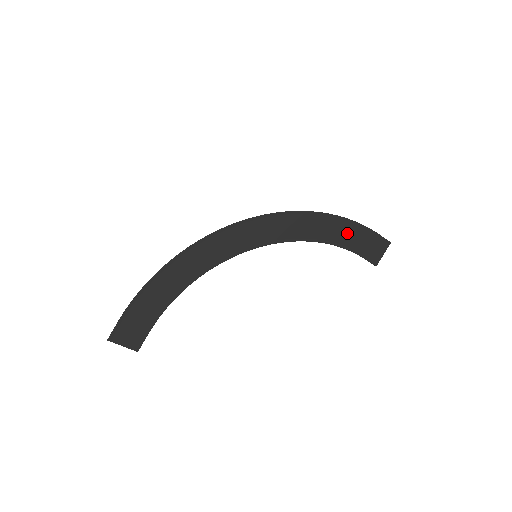
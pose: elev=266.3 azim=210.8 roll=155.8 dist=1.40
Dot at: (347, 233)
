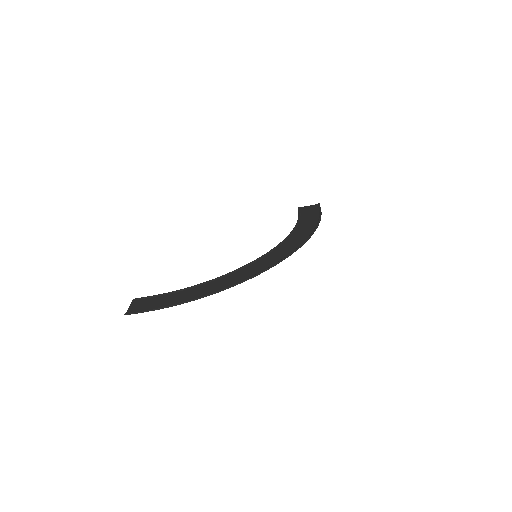
Dot at: (310, 221)
